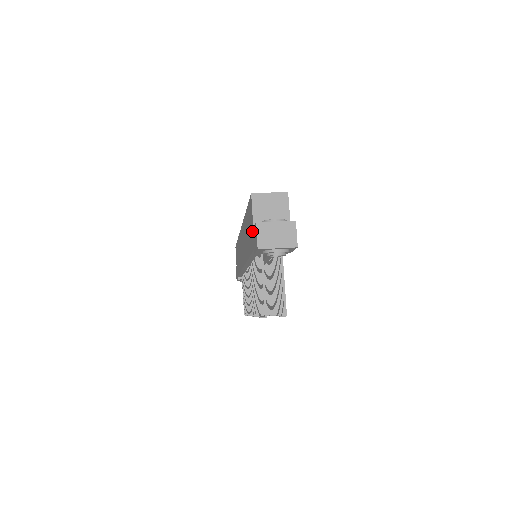
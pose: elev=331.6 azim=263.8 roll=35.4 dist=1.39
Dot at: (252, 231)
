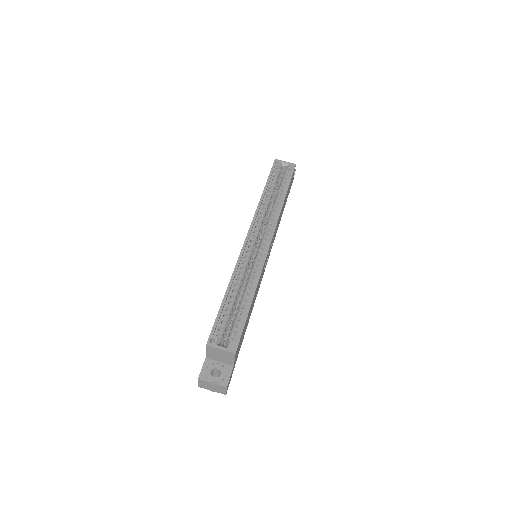
Dot at: occluded
